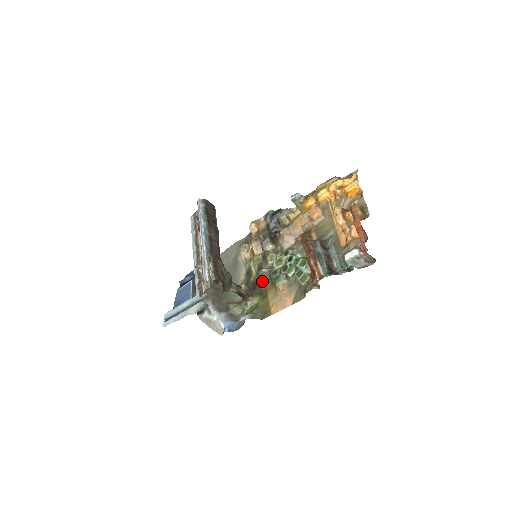
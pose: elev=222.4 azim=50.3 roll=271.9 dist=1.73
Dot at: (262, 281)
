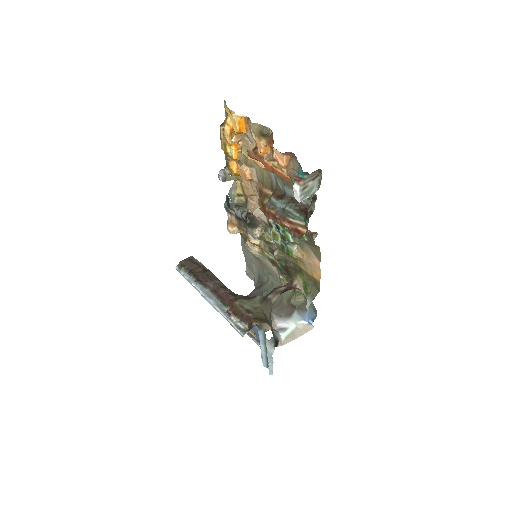
Dot at: (285, 261)
